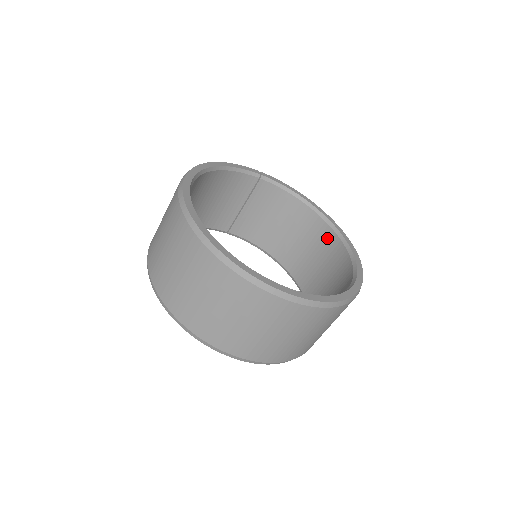
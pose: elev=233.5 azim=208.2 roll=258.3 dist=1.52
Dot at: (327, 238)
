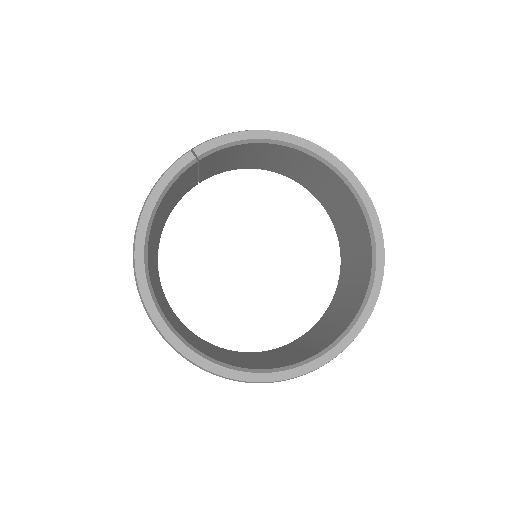
Dot at: (318, 167)
